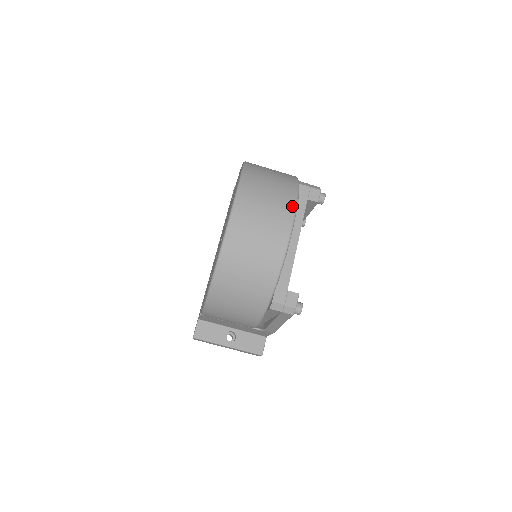
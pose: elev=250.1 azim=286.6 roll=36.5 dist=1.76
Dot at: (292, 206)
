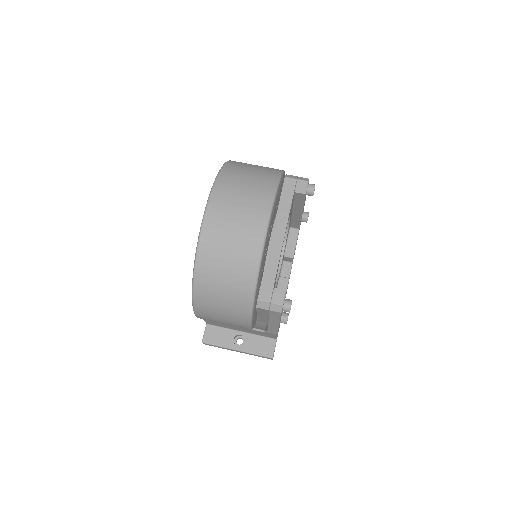
Dot at: (269, 199)
